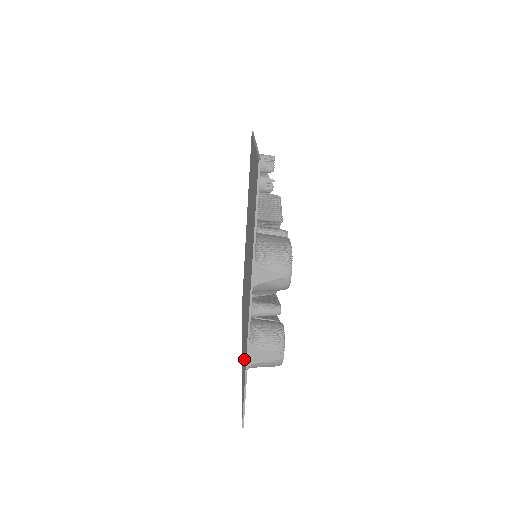
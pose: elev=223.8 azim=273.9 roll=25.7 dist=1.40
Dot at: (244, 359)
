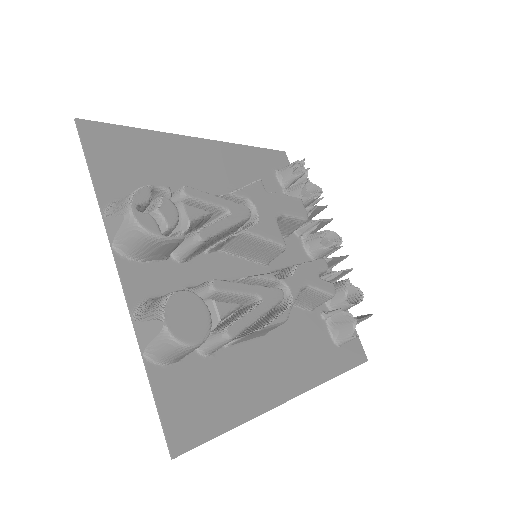
Dot at: (192, 366)
